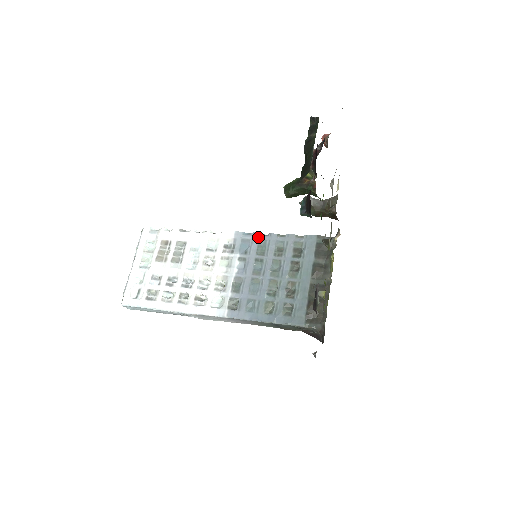
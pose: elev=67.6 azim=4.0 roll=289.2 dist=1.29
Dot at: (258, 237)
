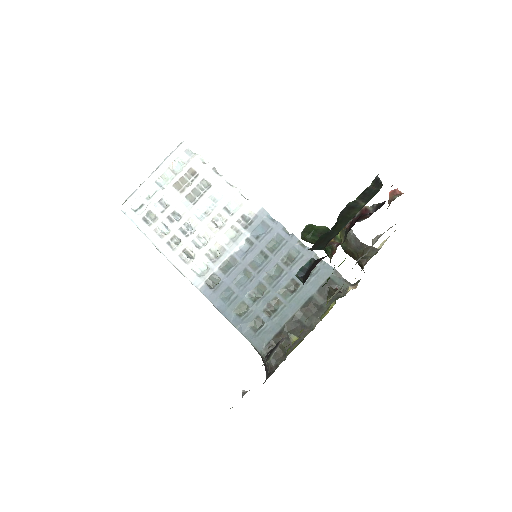
Dot at: (279, 230)
